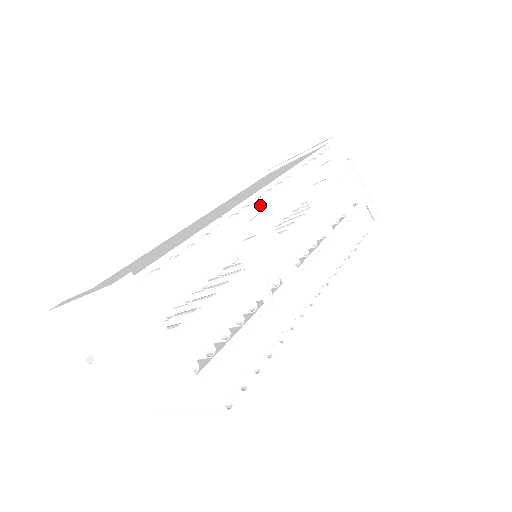
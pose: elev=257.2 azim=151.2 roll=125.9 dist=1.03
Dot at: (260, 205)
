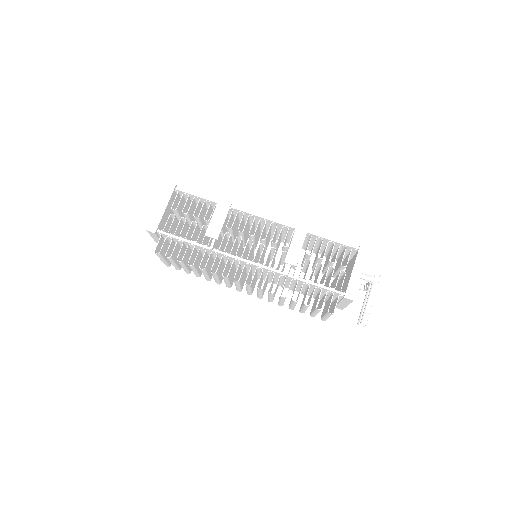
Dot at: (265, 226)
